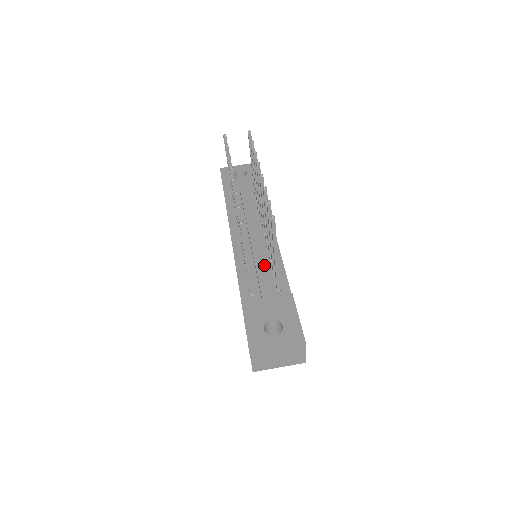
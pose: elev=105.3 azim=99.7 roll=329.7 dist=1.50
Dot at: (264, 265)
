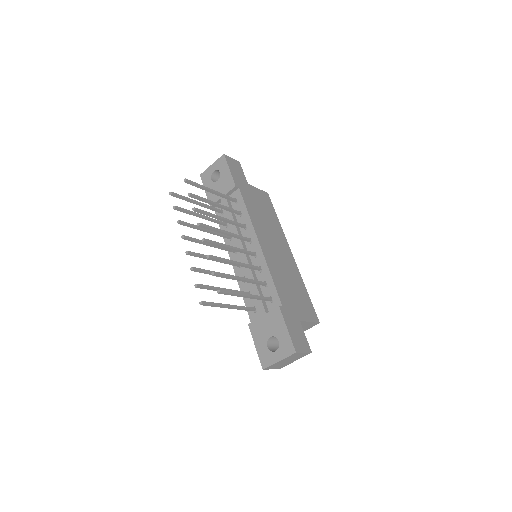
Dot at: occluded
